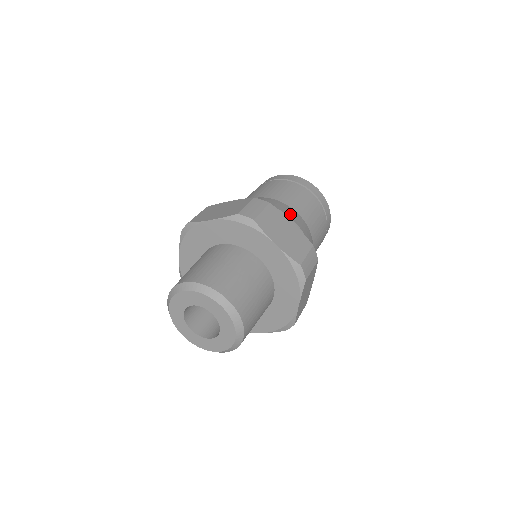
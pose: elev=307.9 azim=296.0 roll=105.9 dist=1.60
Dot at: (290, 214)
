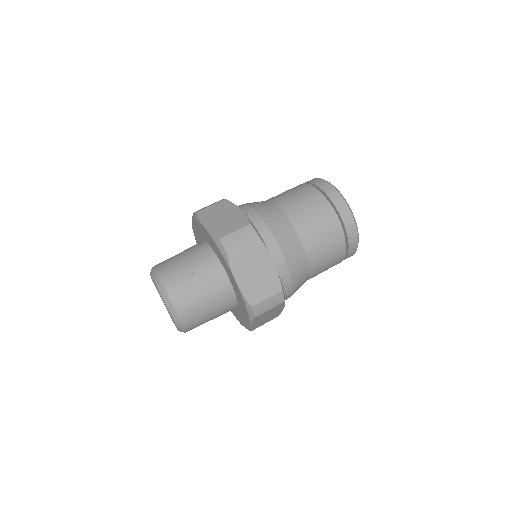
Dot at: (258, 206)
